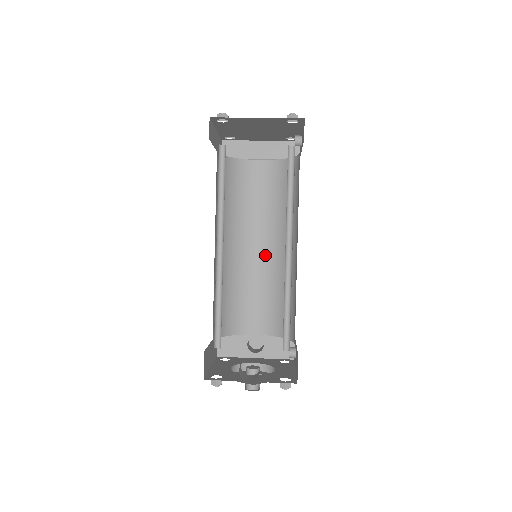
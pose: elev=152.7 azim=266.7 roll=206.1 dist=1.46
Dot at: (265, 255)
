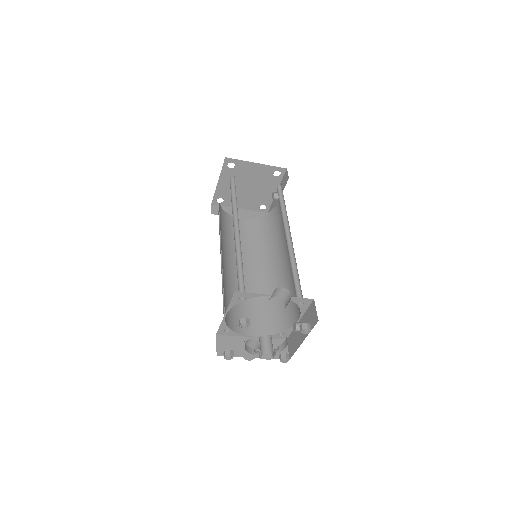
Dot at: (253, 276)
